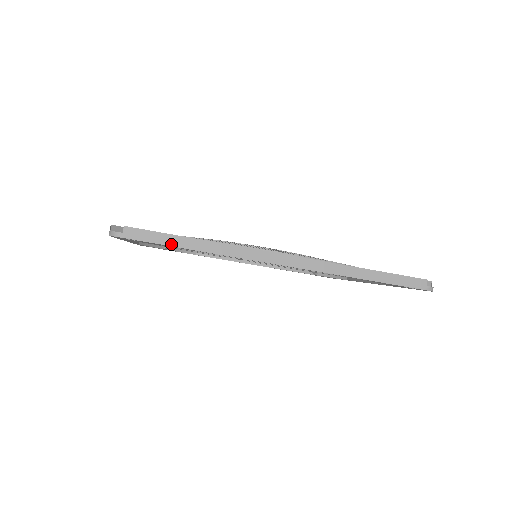
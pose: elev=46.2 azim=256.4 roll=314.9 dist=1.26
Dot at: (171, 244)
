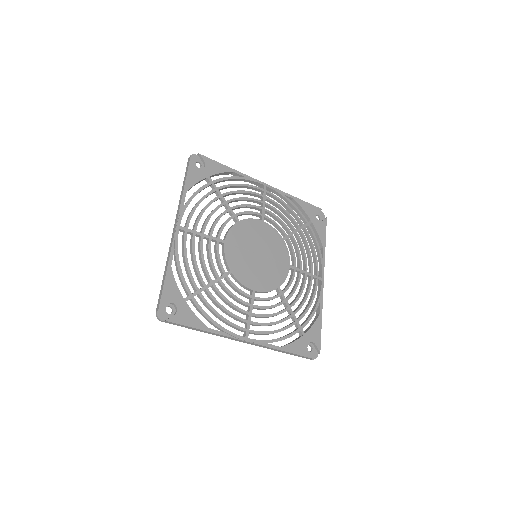
Dot at: (188, 328)
